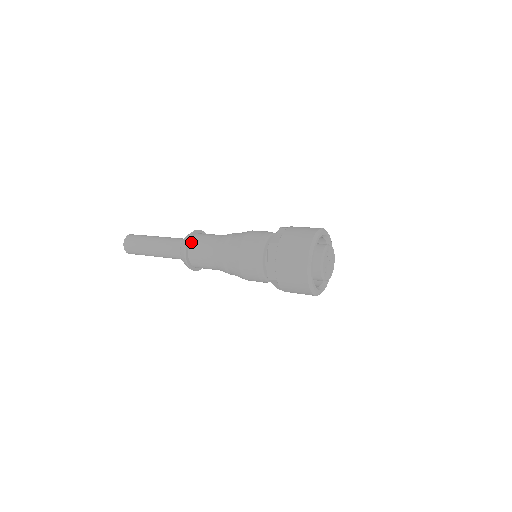
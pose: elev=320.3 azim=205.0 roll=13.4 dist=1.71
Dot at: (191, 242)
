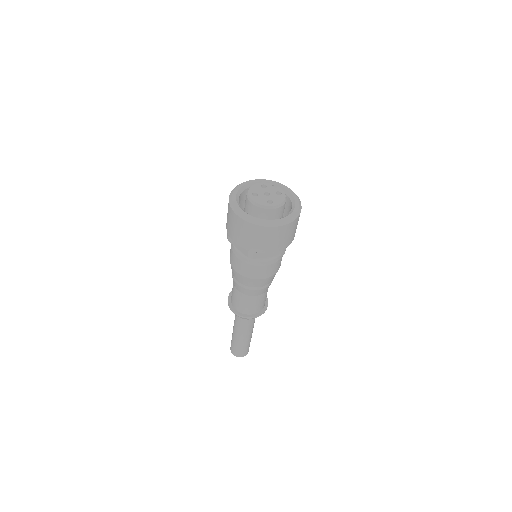
Dot at: occluded
